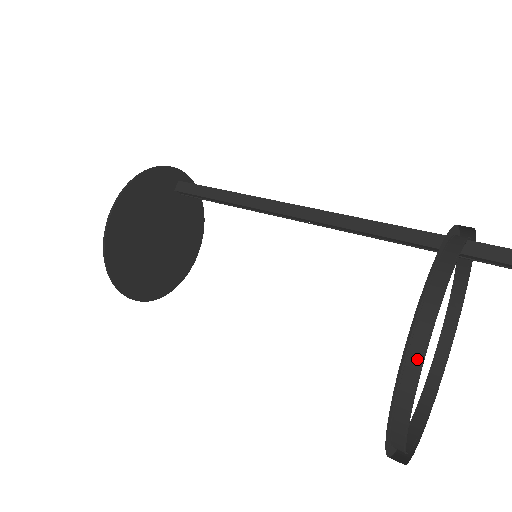
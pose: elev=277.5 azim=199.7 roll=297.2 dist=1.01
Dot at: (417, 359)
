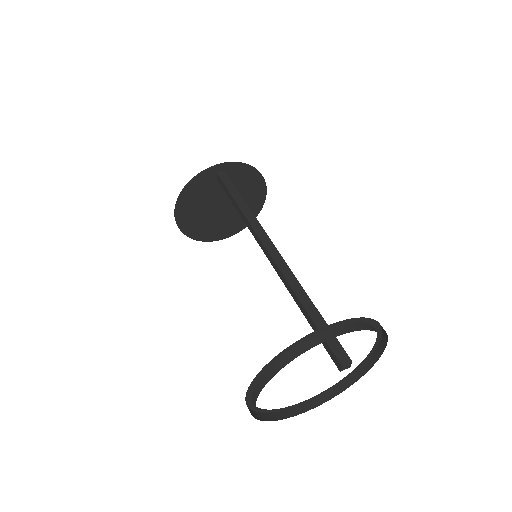
Dot at: occluded
